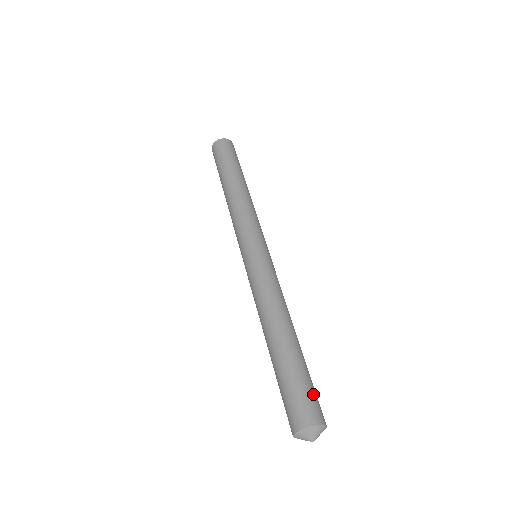
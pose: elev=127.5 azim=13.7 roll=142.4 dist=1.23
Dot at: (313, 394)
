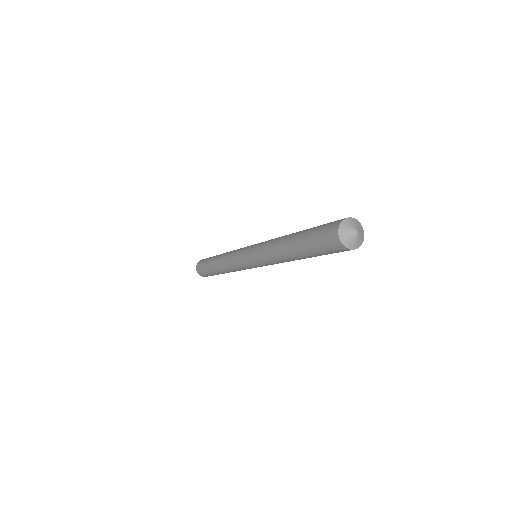
Dot at: occluded
